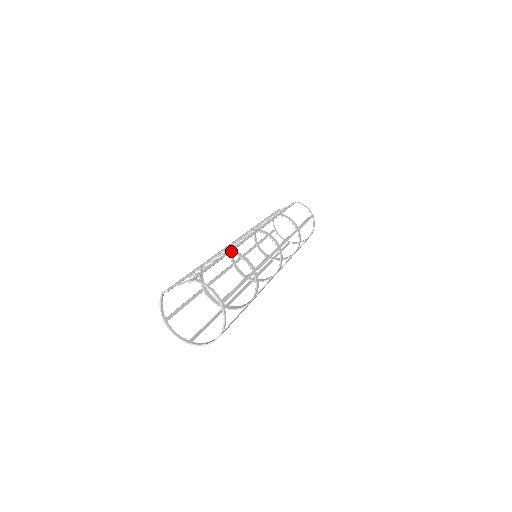
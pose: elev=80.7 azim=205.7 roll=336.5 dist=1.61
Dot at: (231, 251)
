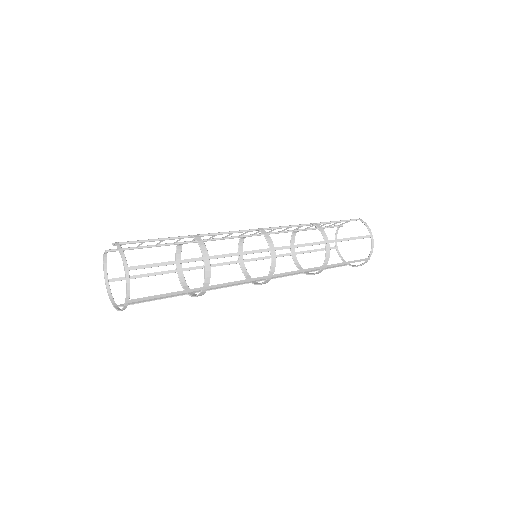
Dot at: occluded
